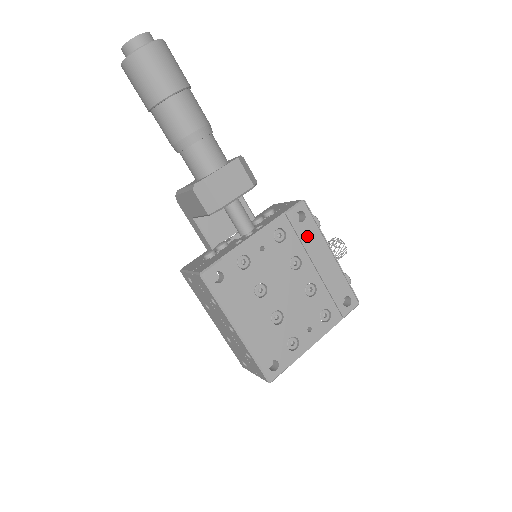
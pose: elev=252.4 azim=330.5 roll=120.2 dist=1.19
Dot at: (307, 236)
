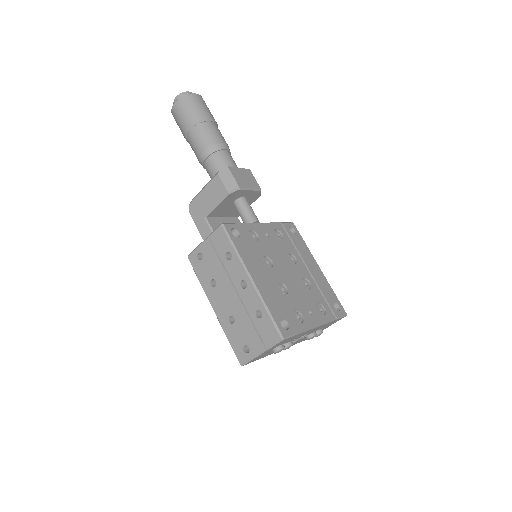
Dot at: (299, 245)
